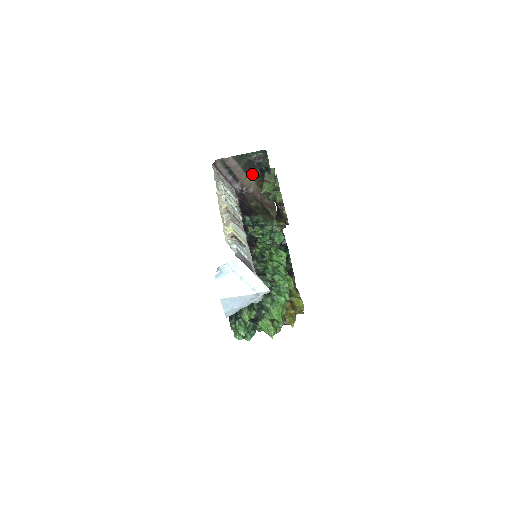
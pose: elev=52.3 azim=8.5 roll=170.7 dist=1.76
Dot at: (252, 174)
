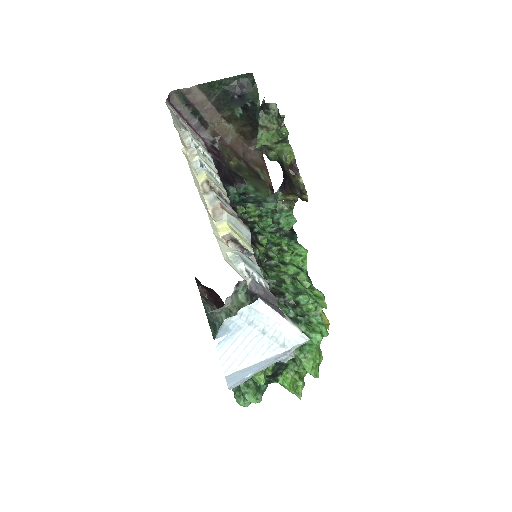
Dot at: (229, 114)
